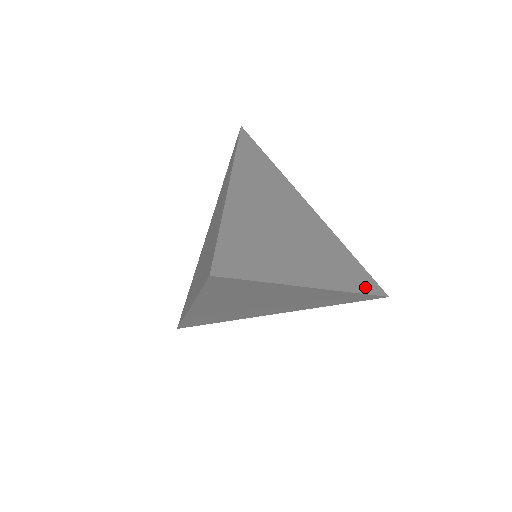
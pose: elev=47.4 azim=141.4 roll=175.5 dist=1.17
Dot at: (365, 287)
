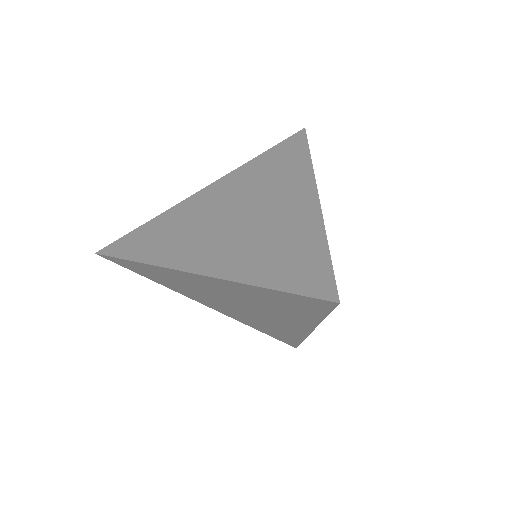
Dot at: (290, 282)
